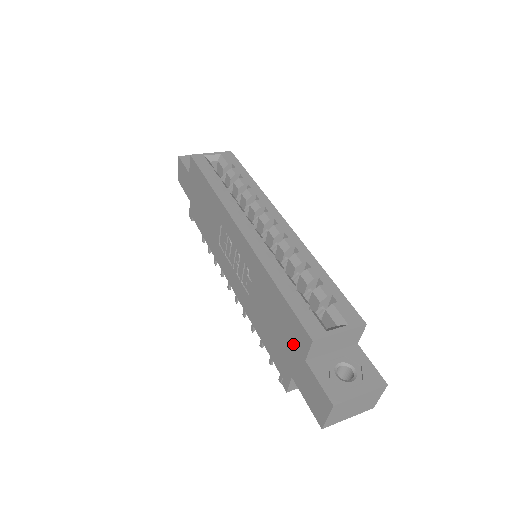
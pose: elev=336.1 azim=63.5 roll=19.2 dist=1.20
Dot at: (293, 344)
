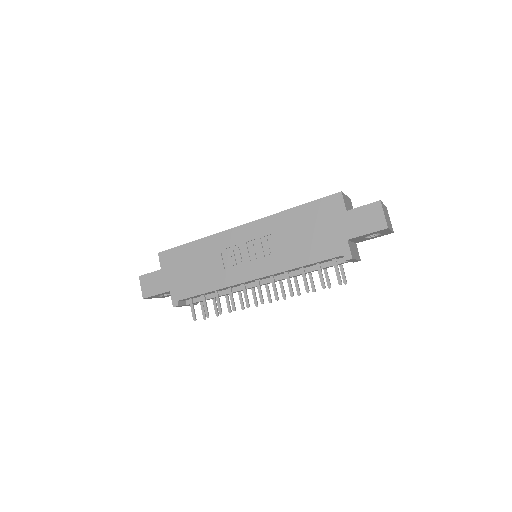
Dot at: (332, 217)
